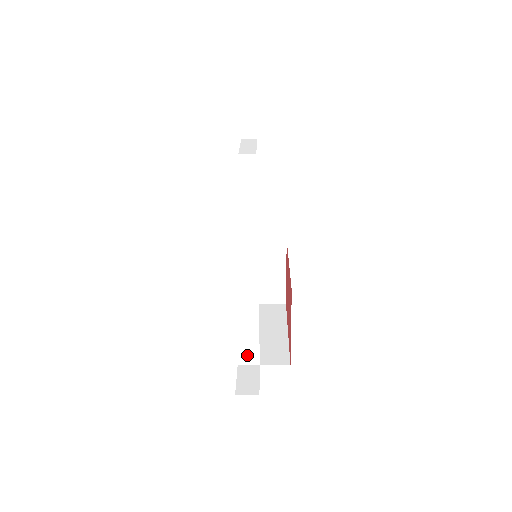
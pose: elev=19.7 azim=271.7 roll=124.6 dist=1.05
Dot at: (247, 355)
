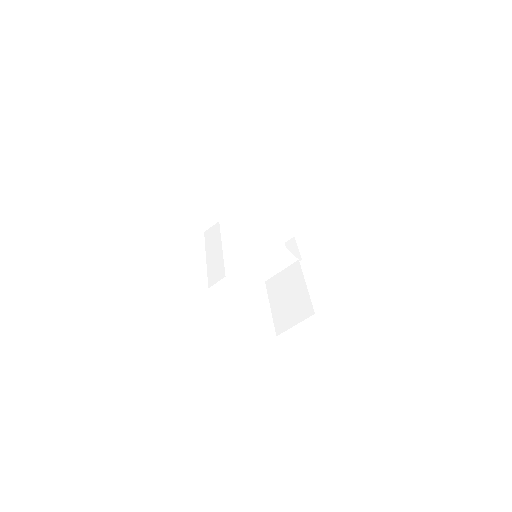
Dot at: (215, 274)
